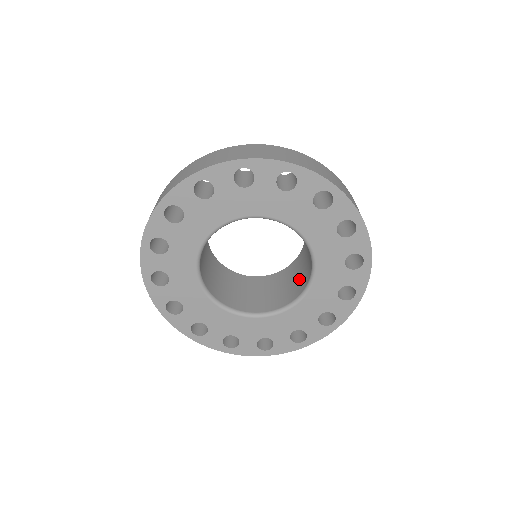
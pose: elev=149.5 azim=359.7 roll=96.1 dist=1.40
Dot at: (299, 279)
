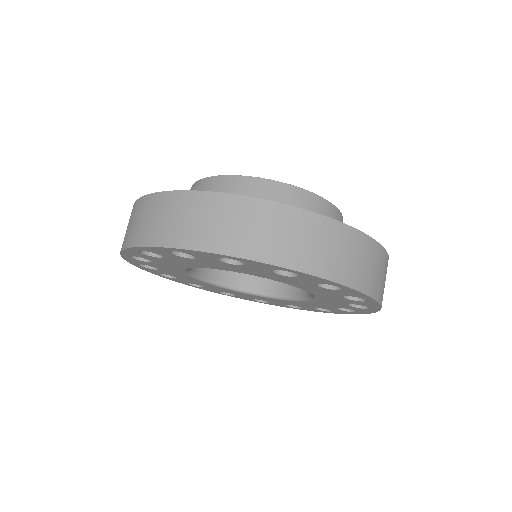
Dot at: occluded
